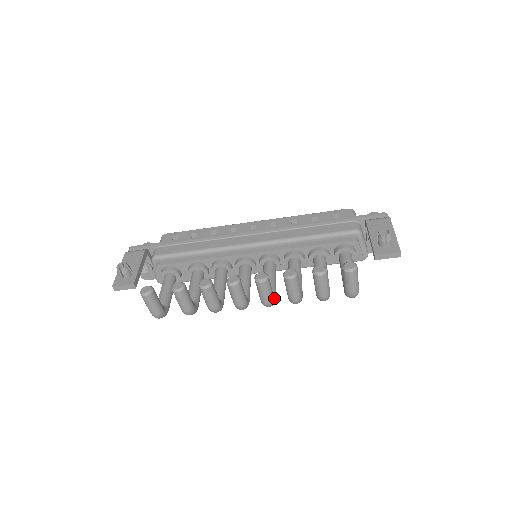
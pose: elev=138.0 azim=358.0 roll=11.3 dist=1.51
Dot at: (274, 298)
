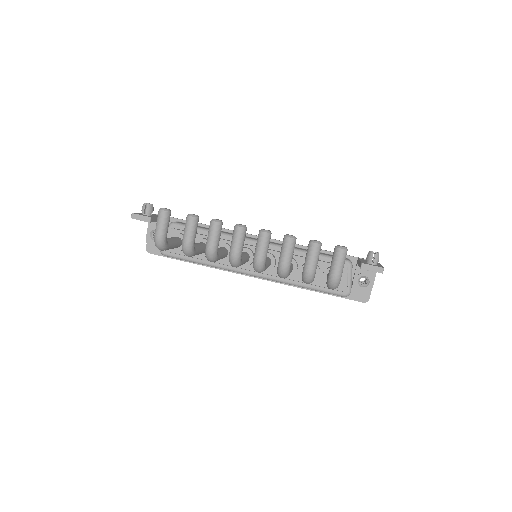
Dot at: (265, 262)
